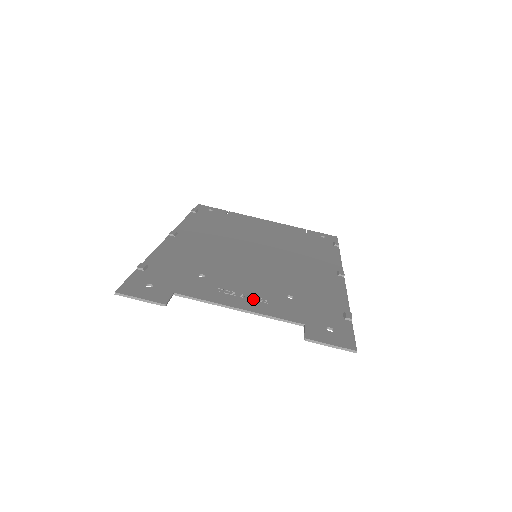
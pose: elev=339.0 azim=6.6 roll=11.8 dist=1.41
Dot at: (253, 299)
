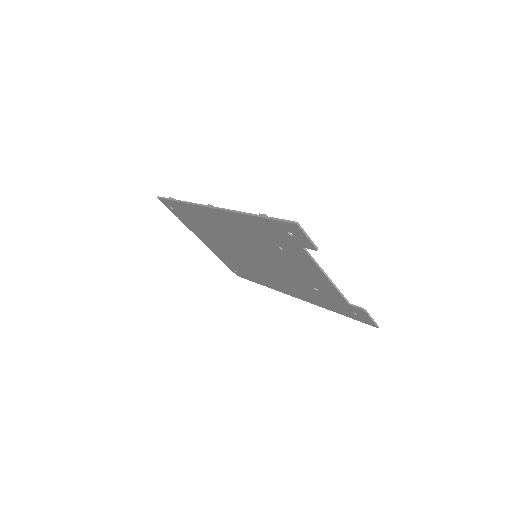
Dot at: occluded
